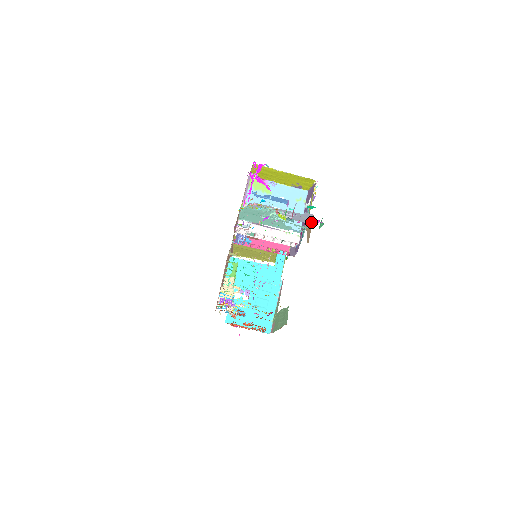
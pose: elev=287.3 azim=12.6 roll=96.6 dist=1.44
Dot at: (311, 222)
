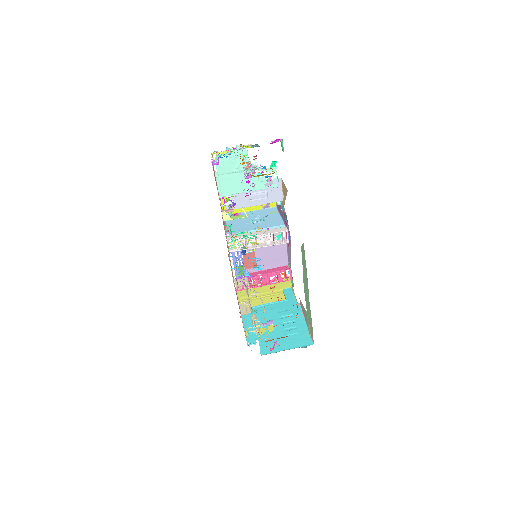
Dot at: (282, 185)
